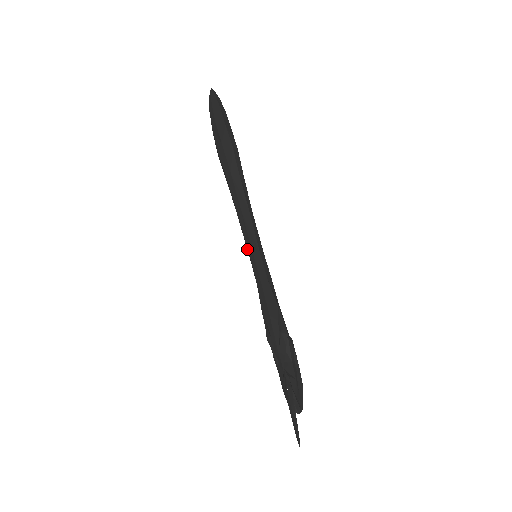
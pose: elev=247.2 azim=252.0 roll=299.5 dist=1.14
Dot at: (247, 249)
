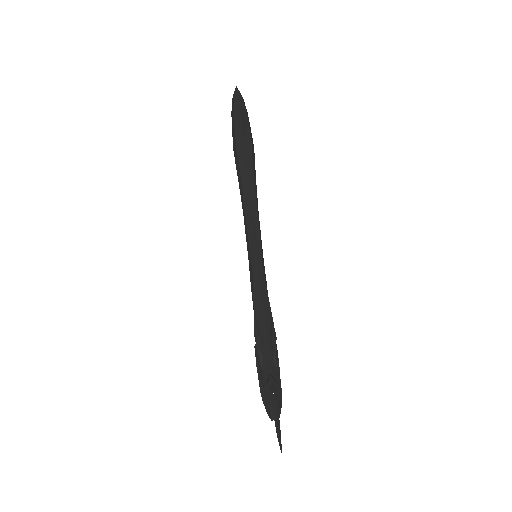
Dot at: (248, 247)
